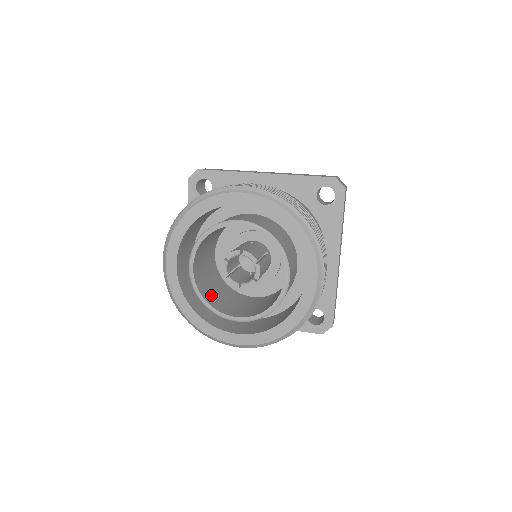
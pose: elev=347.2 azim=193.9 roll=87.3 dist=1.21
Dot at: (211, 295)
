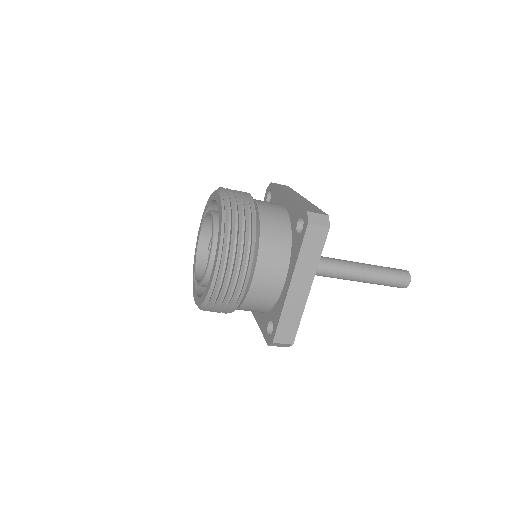
Dot at: occluded
